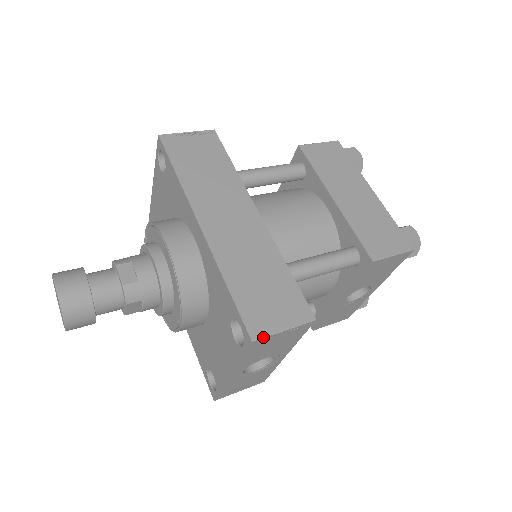
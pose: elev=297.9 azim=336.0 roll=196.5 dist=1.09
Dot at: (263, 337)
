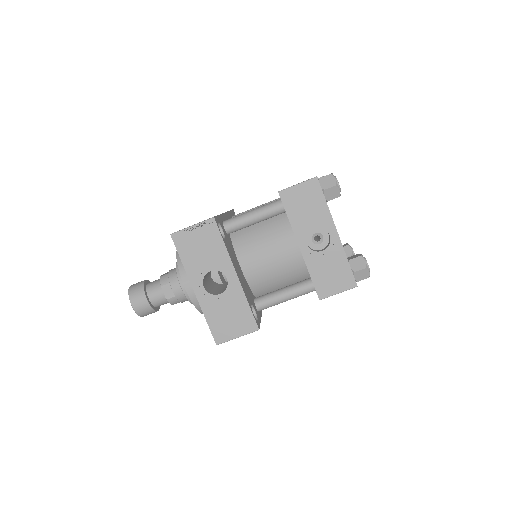
Dot at: (178, 231)
